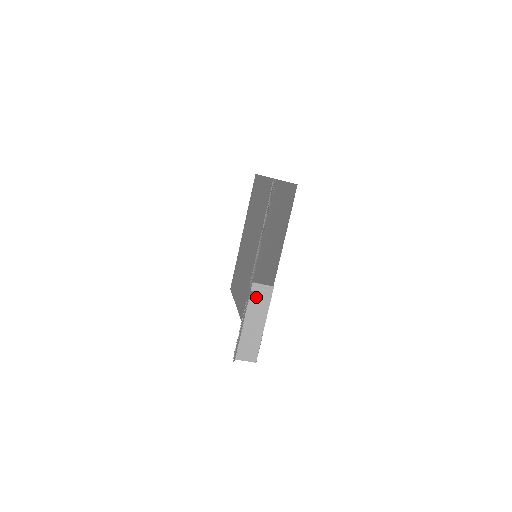
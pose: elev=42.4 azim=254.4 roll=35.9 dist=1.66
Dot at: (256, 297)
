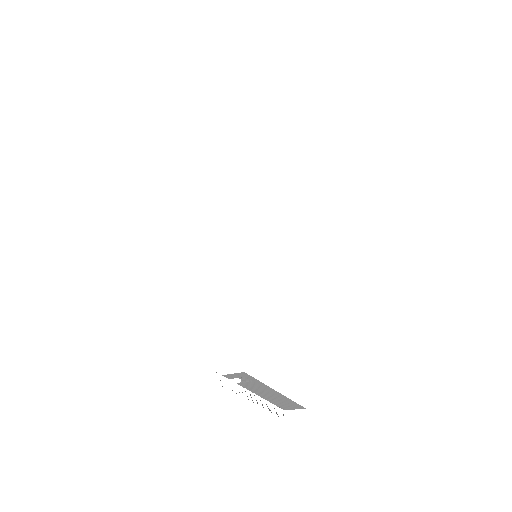
Dot at: (241, 380)
